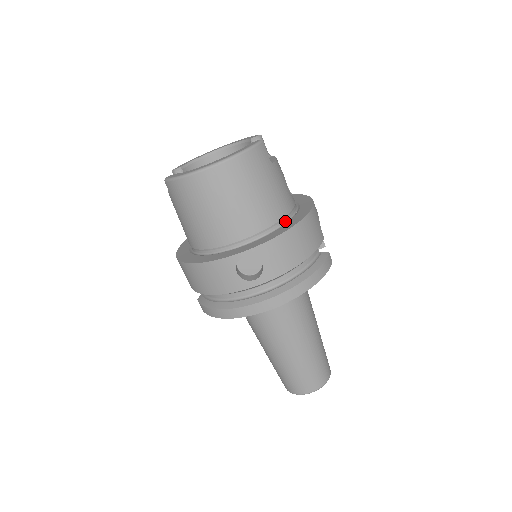
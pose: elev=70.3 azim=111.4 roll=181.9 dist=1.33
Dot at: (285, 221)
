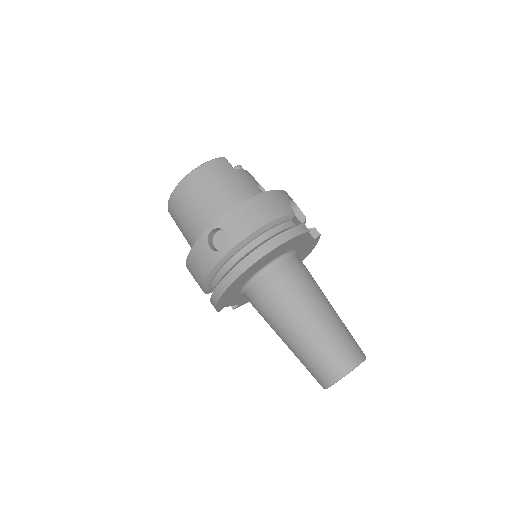
Dot at: occluded
